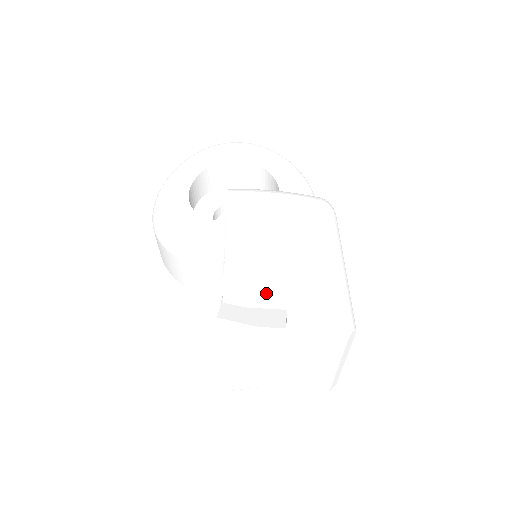
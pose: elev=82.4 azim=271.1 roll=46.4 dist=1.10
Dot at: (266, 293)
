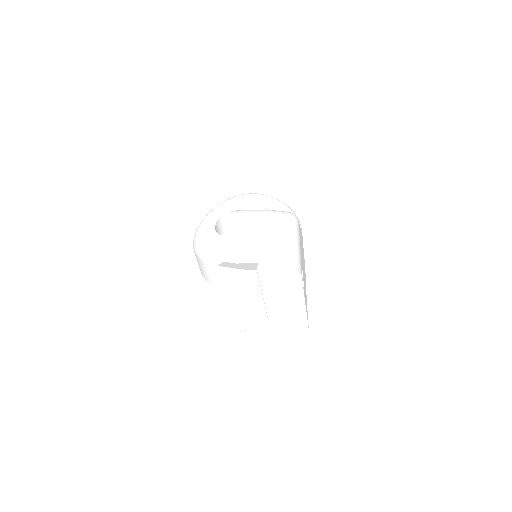
Dot at: (247, 256)
